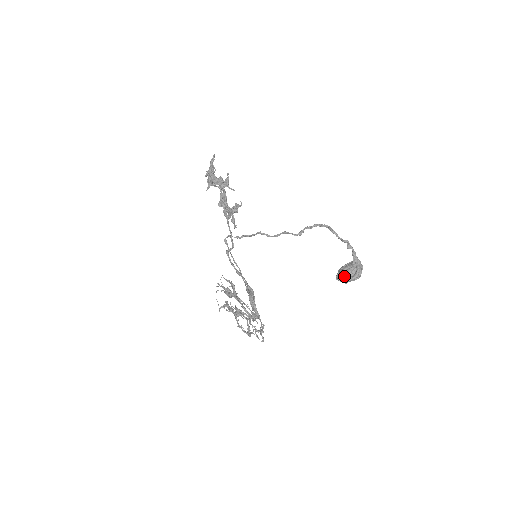
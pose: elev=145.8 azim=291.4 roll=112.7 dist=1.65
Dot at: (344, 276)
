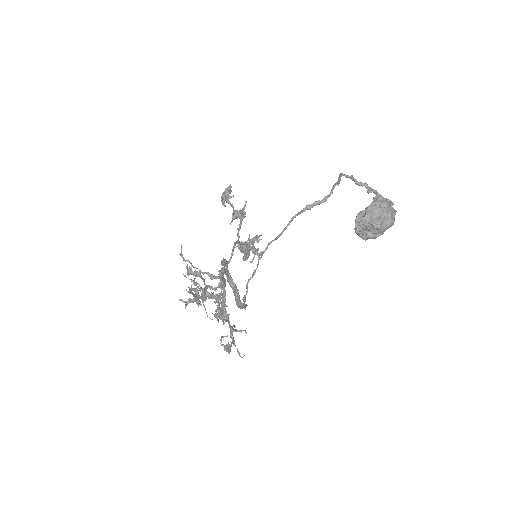
Dot at: (360, 212)
